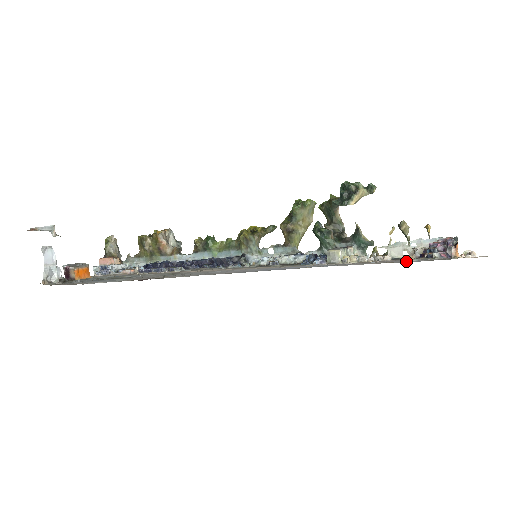
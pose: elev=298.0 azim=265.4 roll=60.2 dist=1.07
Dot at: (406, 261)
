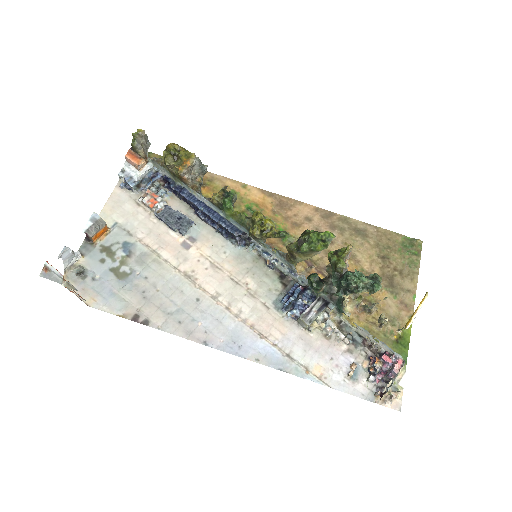
Dot at: (343, 375)
